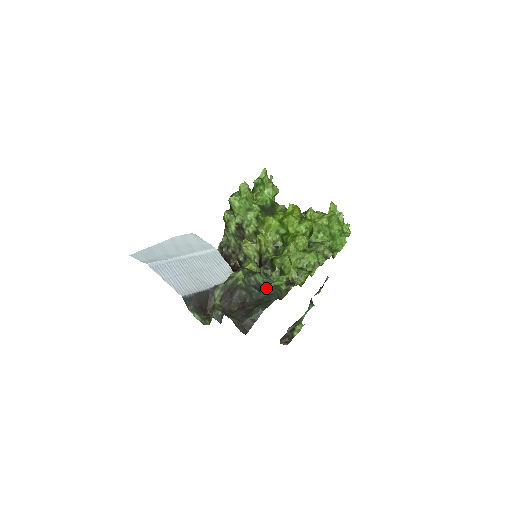
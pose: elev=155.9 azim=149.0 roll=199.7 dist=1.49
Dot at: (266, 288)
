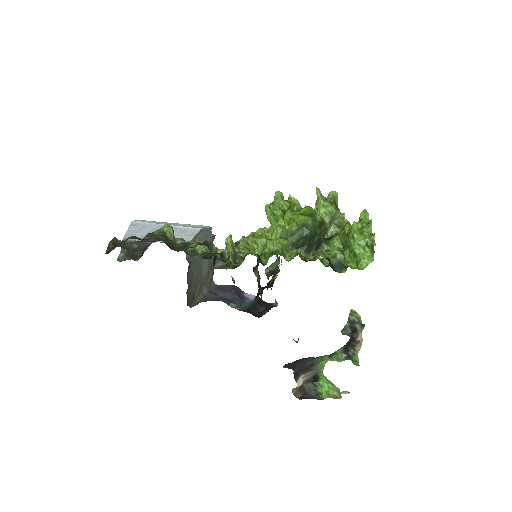
Dot at: (179, 244)
